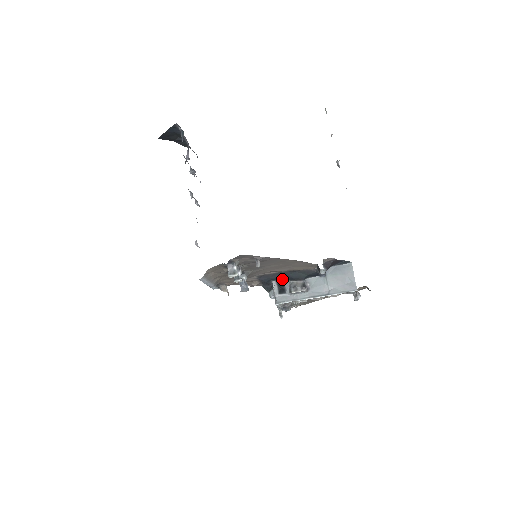
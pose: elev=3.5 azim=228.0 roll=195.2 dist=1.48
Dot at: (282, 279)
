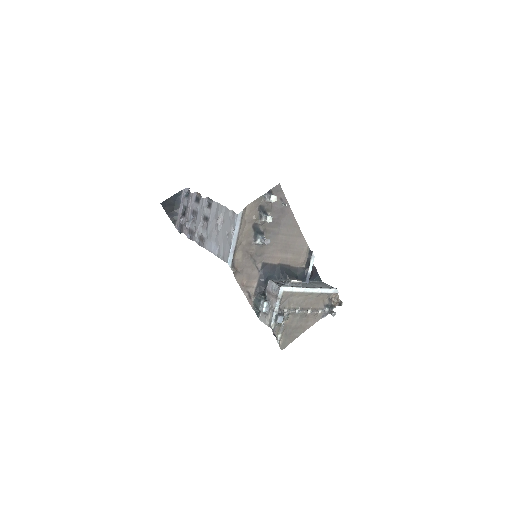
Dot at: (278, 278)
